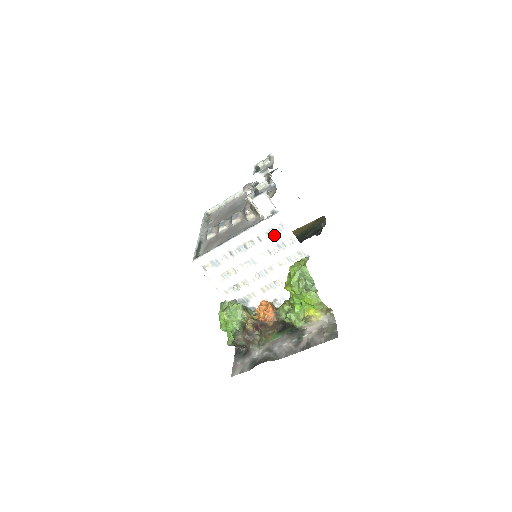
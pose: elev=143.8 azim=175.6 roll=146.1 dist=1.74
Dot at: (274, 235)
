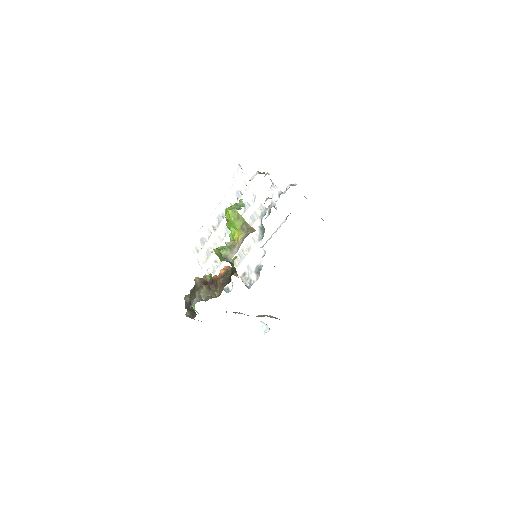
Dot at: (241, 196)
